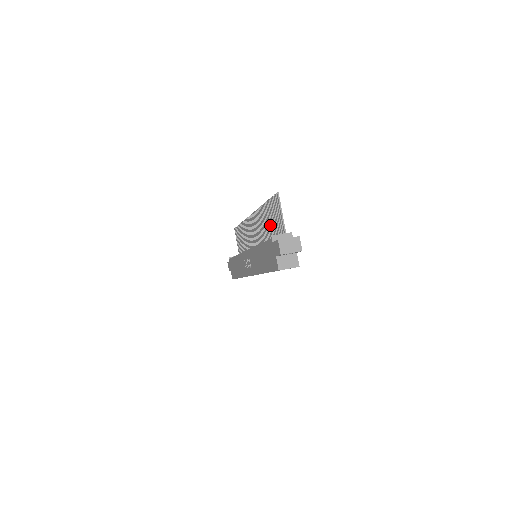
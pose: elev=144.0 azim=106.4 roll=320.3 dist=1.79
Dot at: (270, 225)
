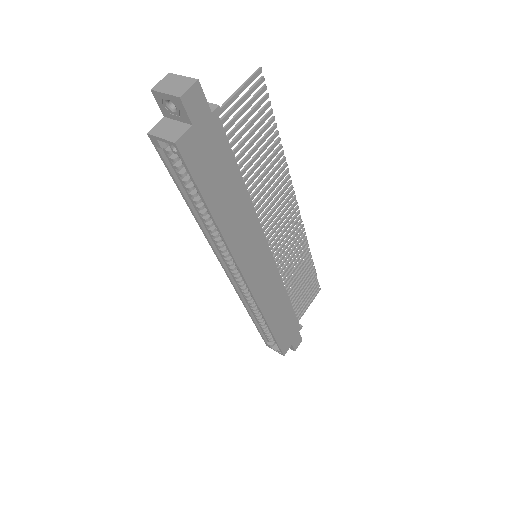
Dot at: (253, 156)
